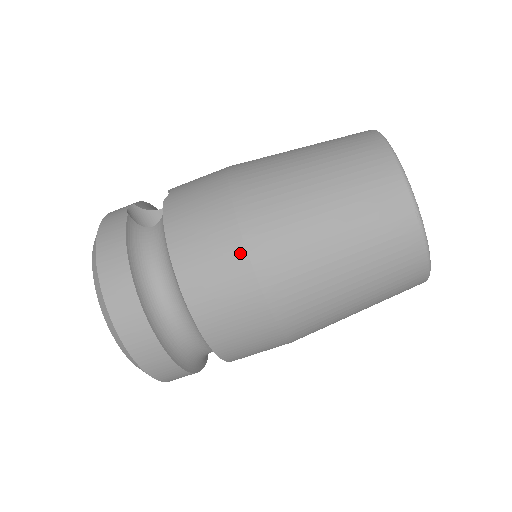
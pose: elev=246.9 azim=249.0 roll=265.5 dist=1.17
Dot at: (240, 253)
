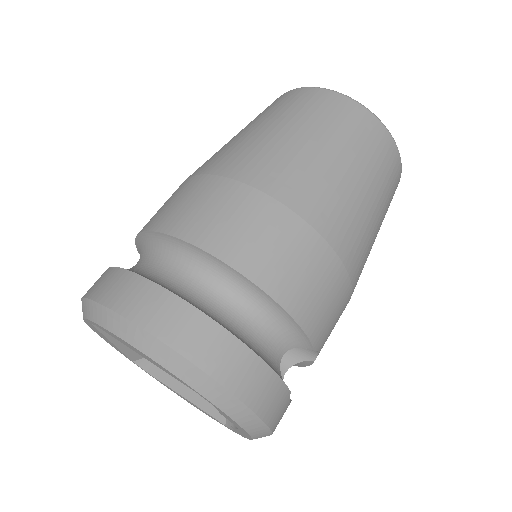
Dot at: (198, 179)
